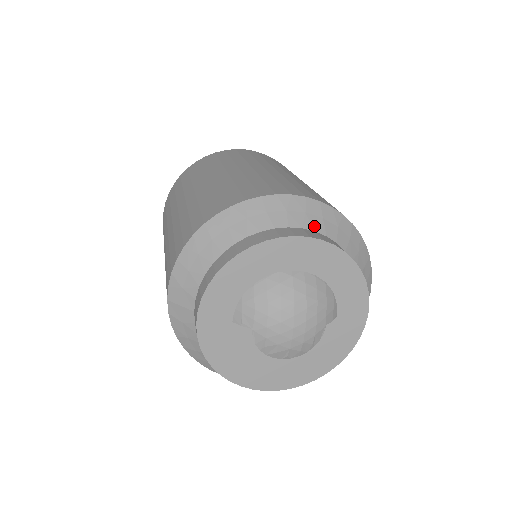
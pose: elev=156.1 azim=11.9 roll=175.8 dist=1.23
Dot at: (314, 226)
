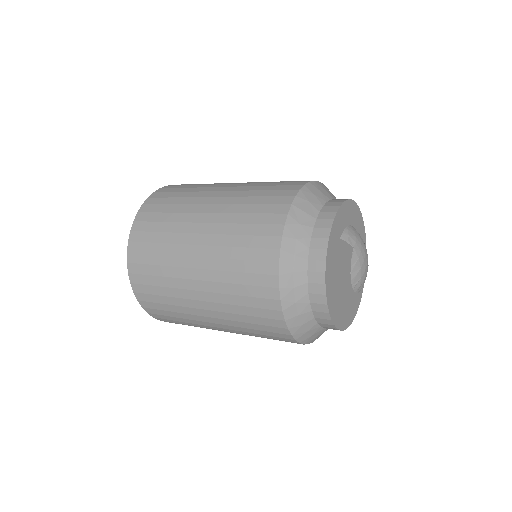
Dot at: occluded
